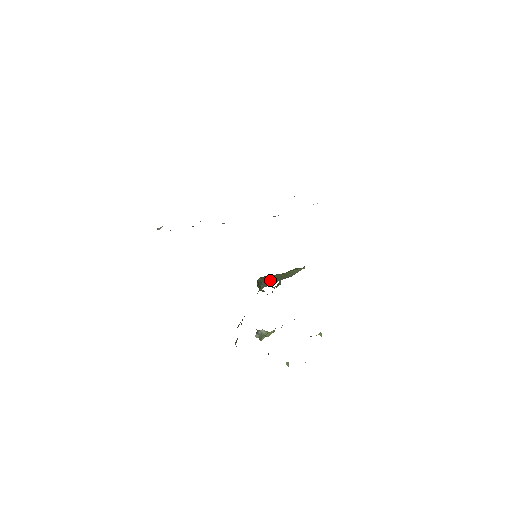
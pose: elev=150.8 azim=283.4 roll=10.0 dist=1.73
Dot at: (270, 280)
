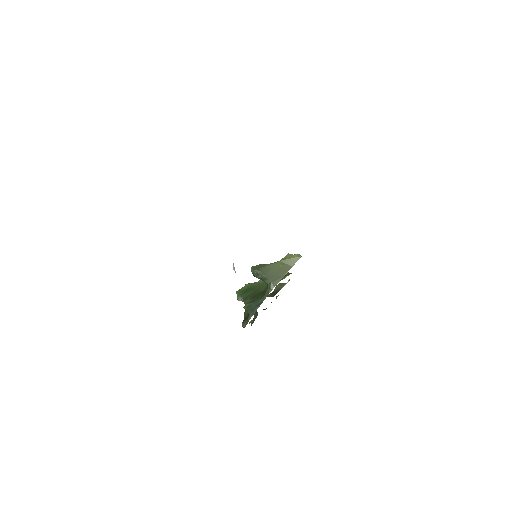
Dot at: (274, 275)
